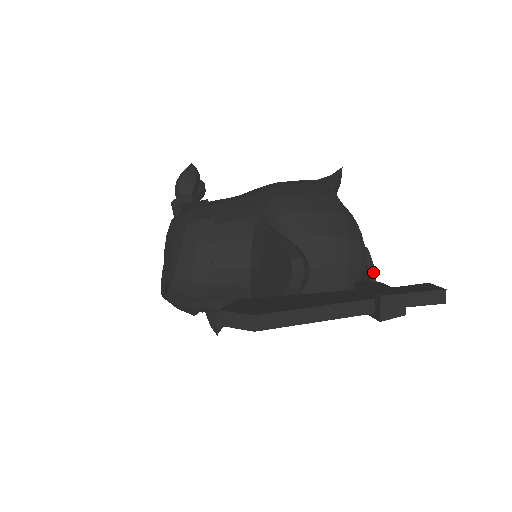
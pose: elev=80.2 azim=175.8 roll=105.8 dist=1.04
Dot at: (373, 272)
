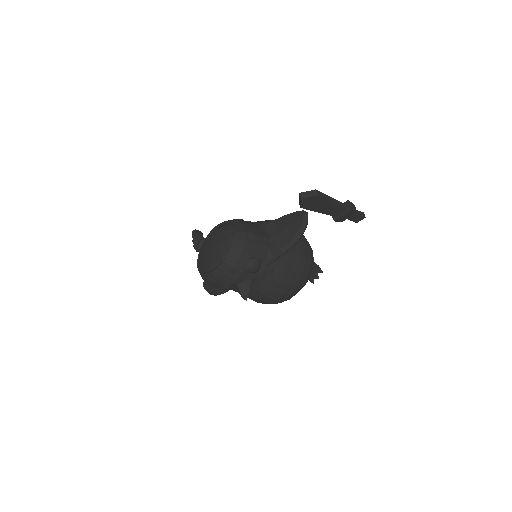
Dot at: (314, 263)
